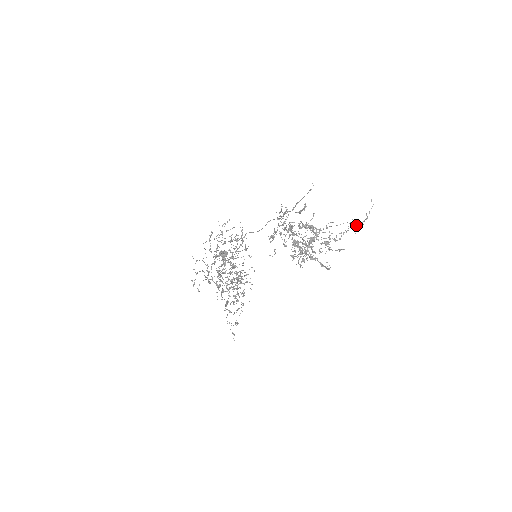
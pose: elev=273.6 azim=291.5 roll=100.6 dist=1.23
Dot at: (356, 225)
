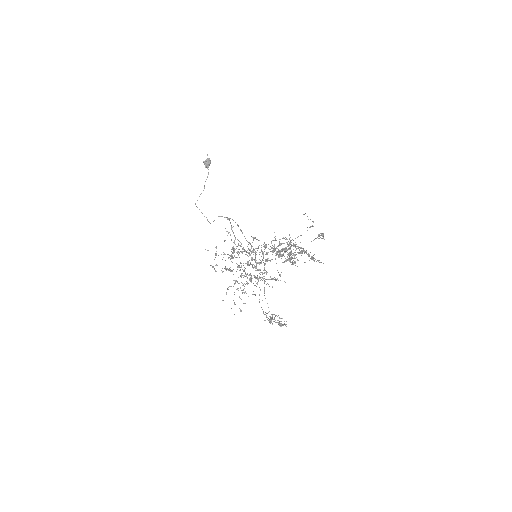
Dot at: occluded
